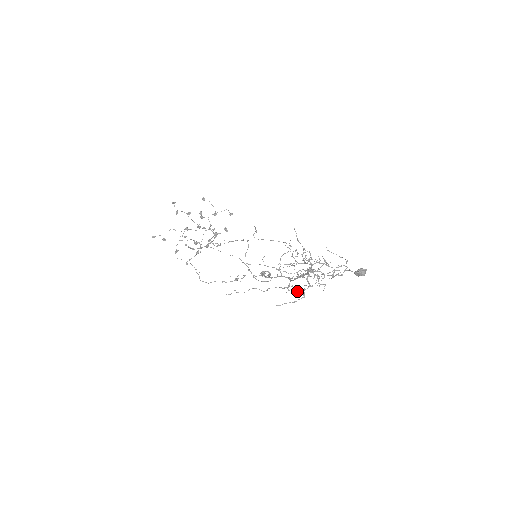
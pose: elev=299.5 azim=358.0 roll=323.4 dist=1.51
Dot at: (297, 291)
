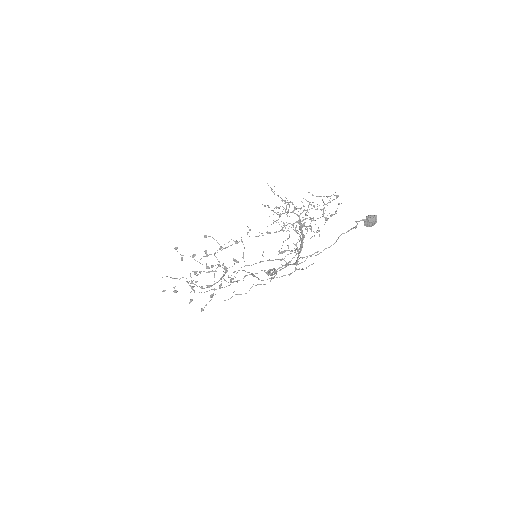
Dot at: (289, 250)
